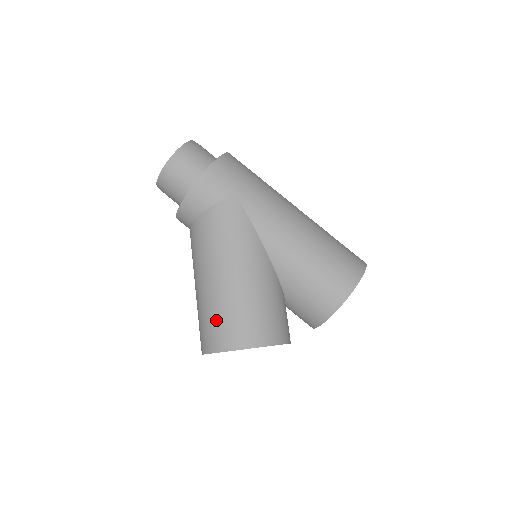
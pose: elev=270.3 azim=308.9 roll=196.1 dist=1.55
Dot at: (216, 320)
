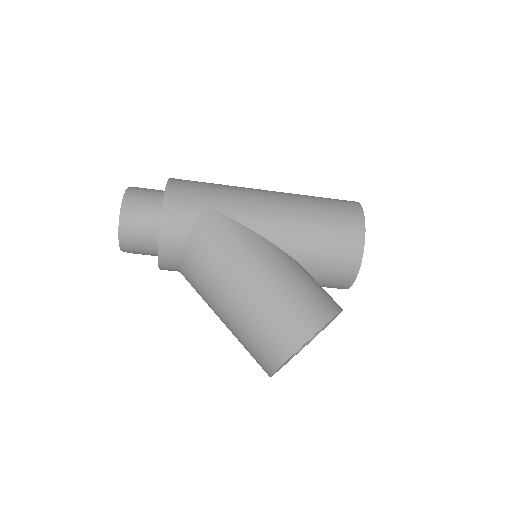
Dot at: (266, 329)
